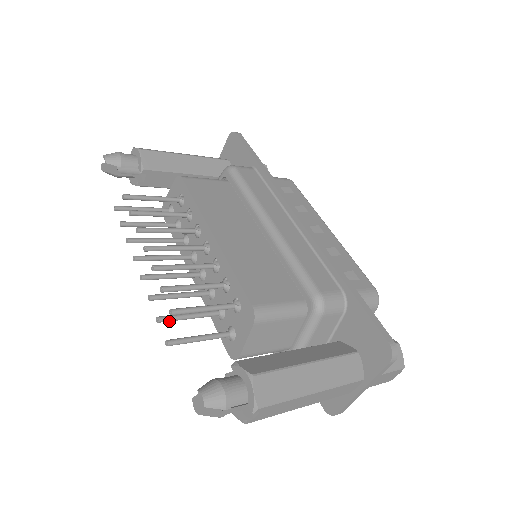
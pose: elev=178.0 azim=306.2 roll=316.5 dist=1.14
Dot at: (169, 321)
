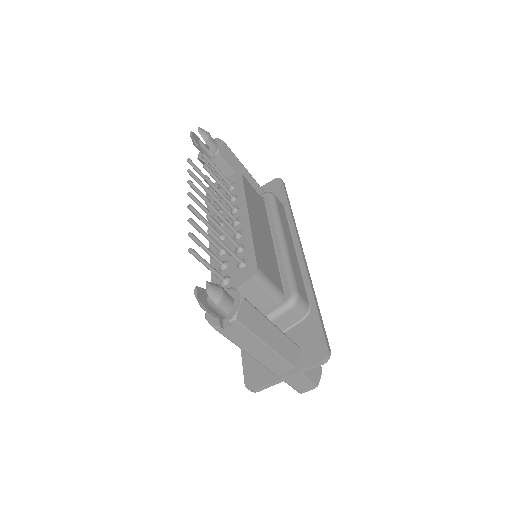
Dot at: (195, 241)
